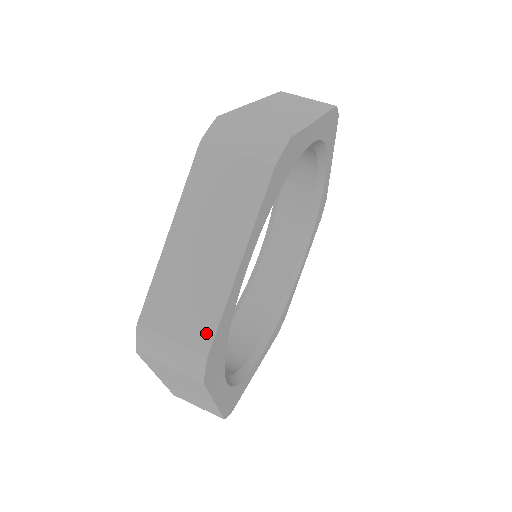
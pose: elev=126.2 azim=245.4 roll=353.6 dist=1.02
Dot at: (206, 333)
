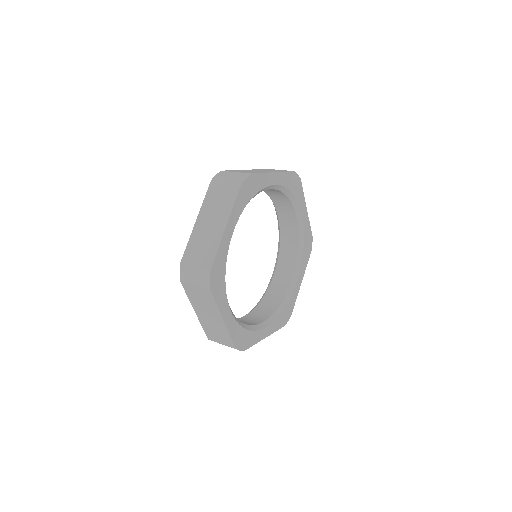
Dot at: (210, 260)
